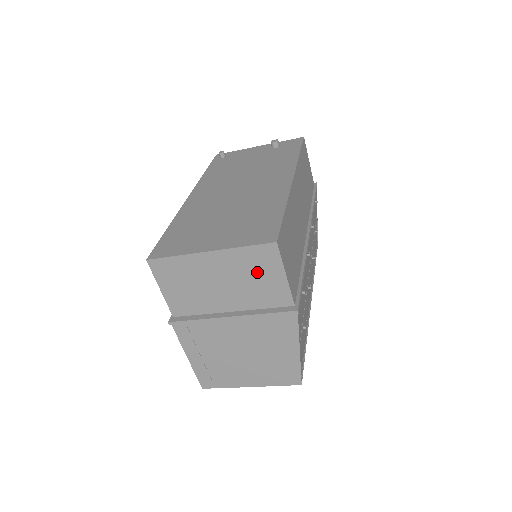
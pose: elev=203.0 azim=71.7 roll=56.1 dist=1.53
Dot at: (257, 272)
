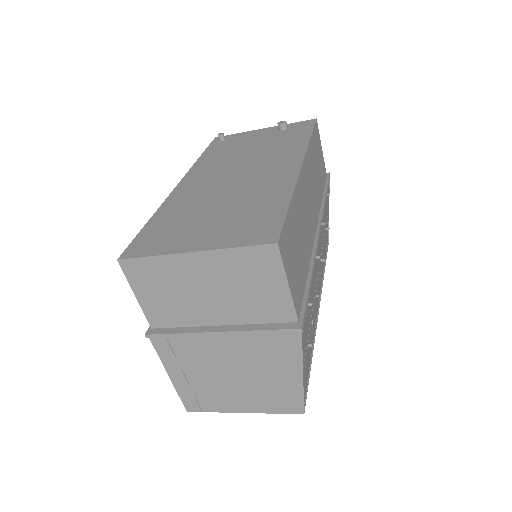
Dot at: (252, 279)
